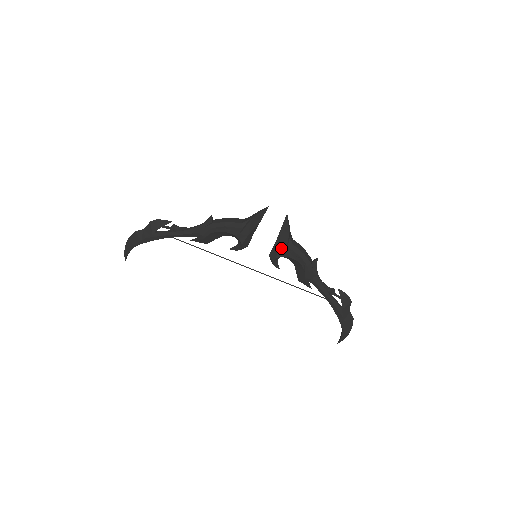
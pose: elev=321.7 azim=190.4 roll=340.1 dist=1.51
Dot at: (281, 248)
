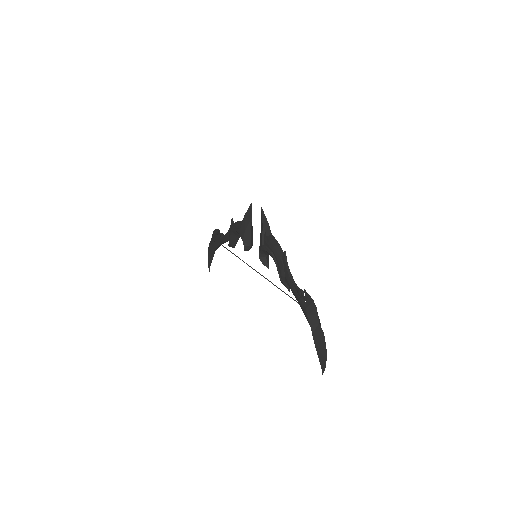
Dot at: (260, 241)
